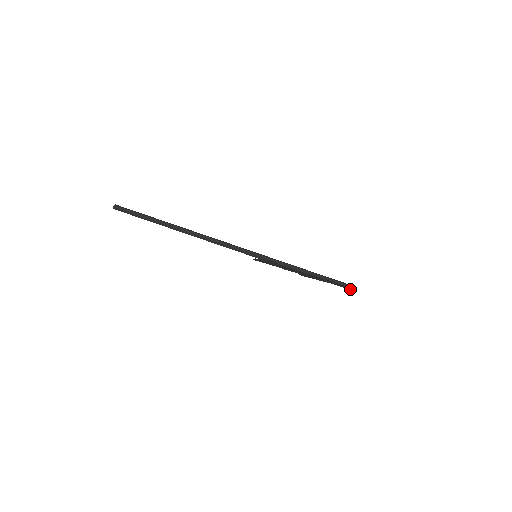
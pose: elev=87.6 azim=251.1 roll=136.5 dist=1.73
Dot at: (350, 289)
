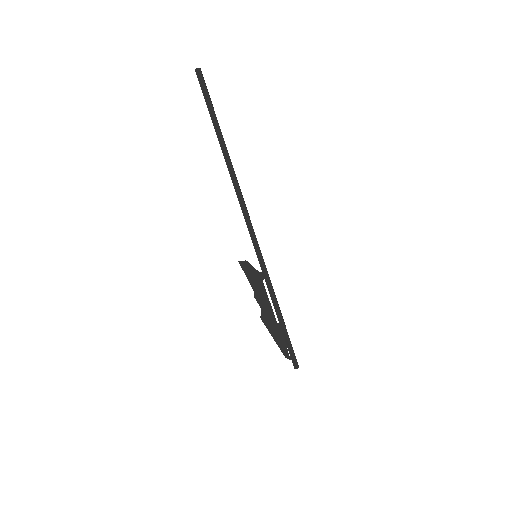
Dot at: (293, 364)
